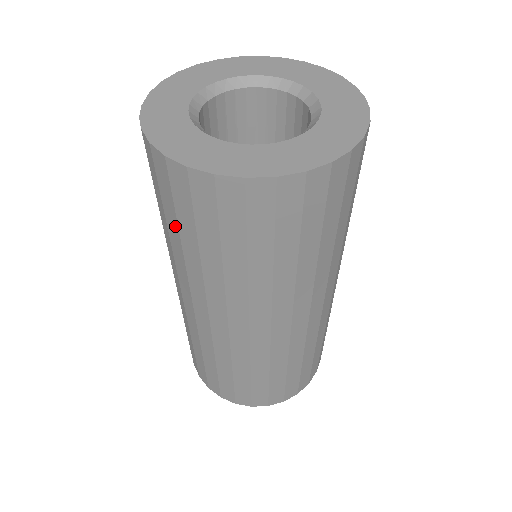
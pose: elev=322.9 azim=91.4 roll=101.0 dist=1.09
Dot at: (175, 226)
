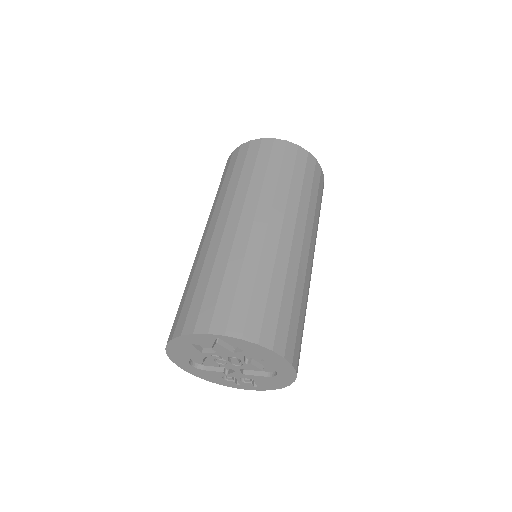
Dot at: (223, 181)
